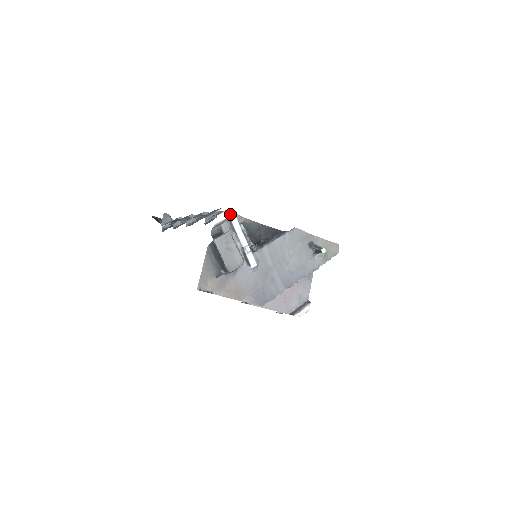
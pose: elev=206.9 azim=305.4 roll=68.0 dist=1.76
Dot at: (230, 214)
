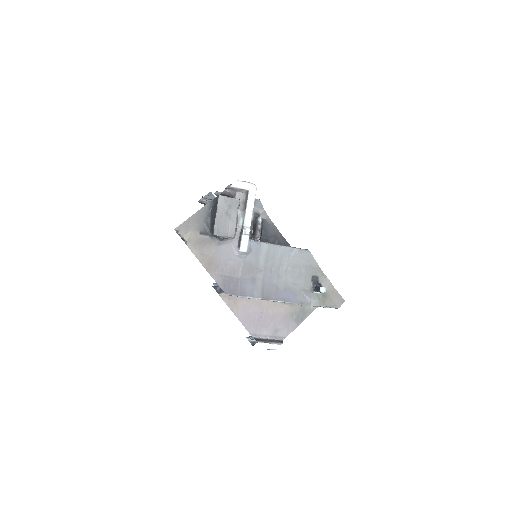
Dot at: (251, 188)
